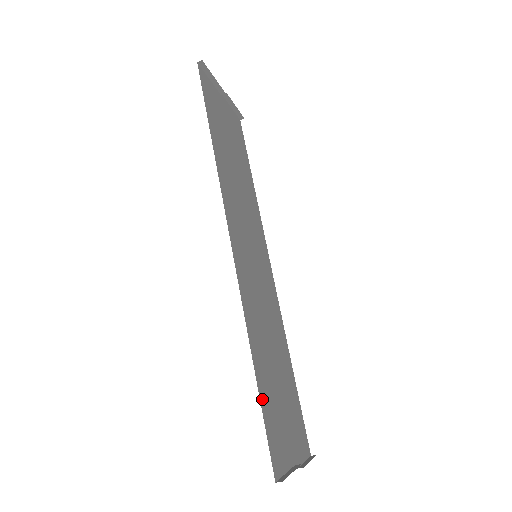
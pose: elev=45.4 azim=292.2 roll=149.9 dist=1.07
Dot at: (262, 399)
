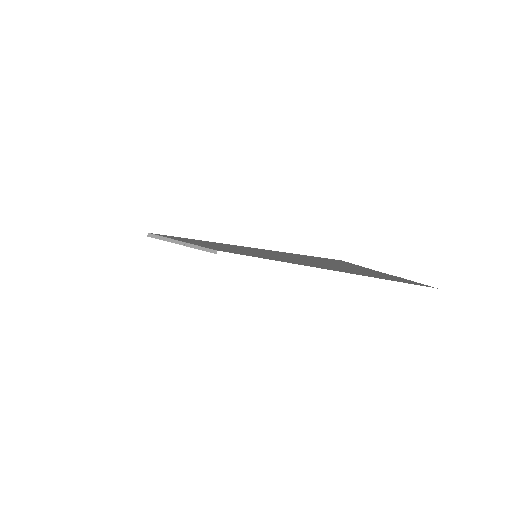
Dot at: occluded
